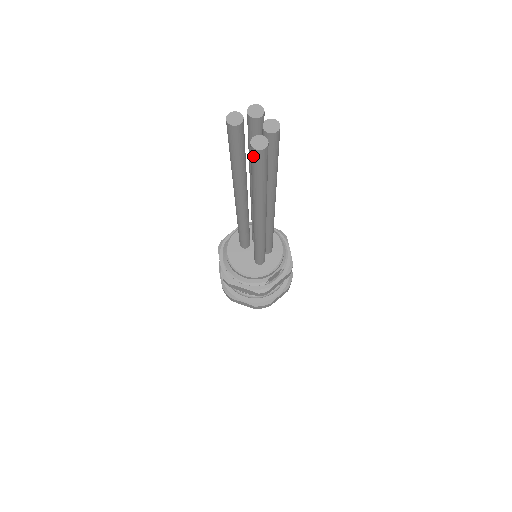
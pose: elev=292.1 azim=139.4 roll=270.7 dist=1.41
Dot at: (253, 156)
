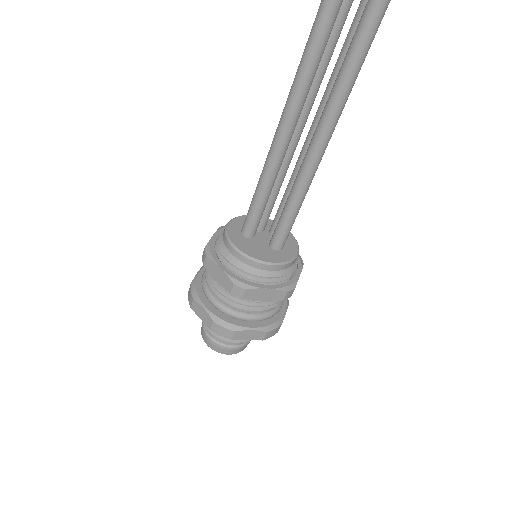
Dot at: out of frame
